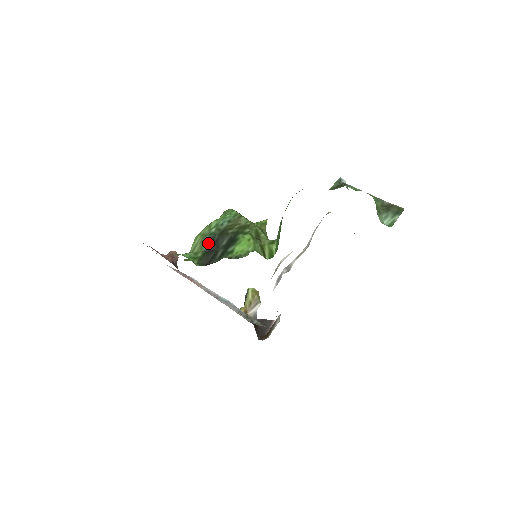
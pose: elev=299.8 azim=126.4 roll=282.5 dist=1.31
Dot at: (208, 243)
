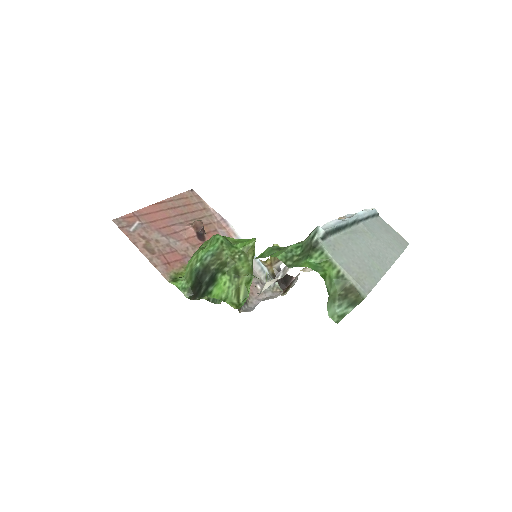
Dot at: (195, 277)
